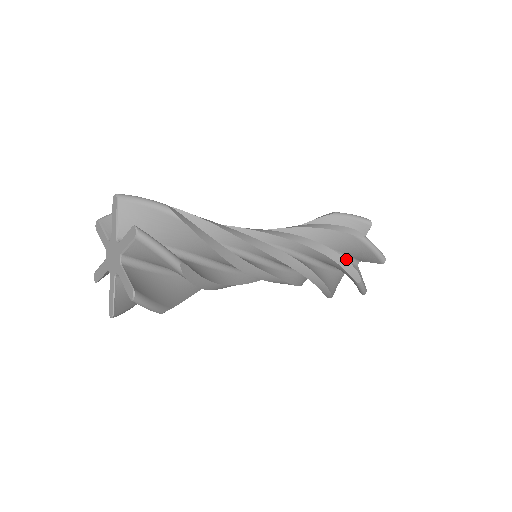
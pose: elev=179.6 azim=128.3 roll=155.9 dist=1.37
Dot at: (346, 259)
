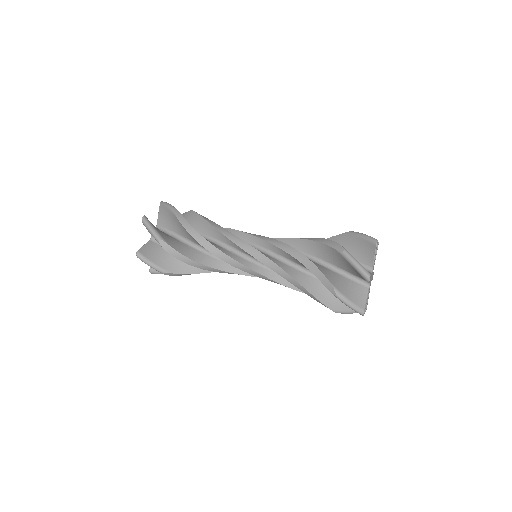
Dot at: occluded
